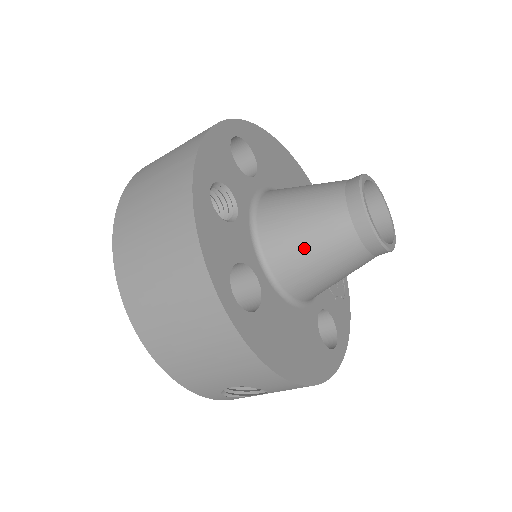
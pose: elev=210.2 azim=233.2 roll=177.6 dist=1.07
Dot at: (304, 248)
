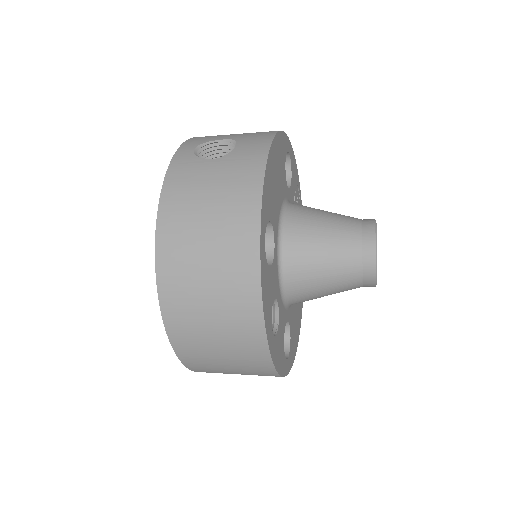
Dot at: occluded
